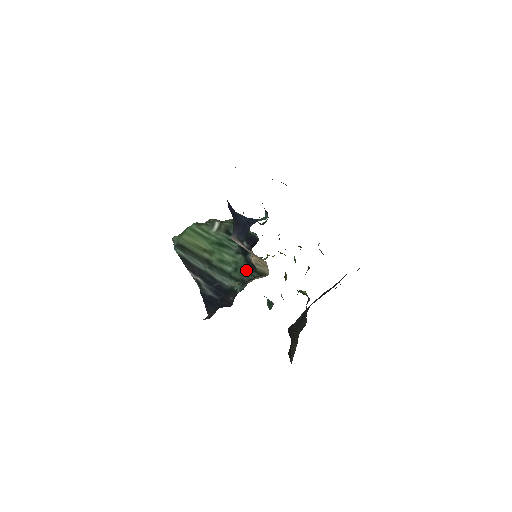
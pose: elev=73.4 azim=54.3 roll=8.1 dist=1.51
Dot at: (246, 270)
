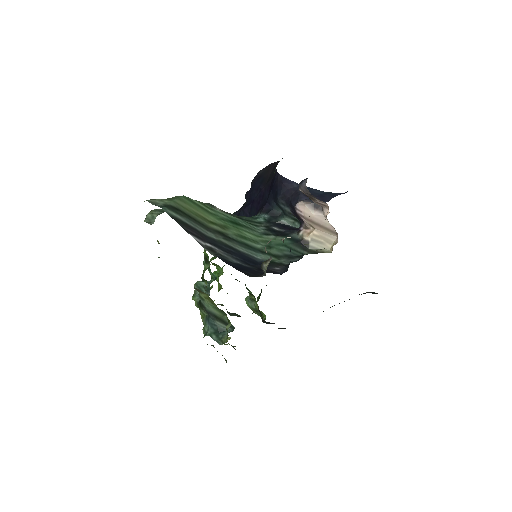
Dot at: (291, 247)
